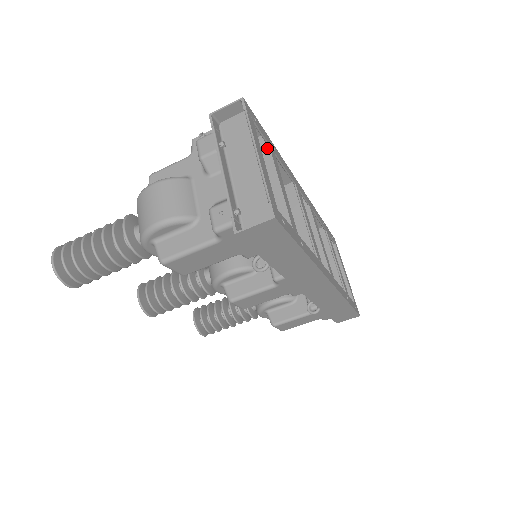
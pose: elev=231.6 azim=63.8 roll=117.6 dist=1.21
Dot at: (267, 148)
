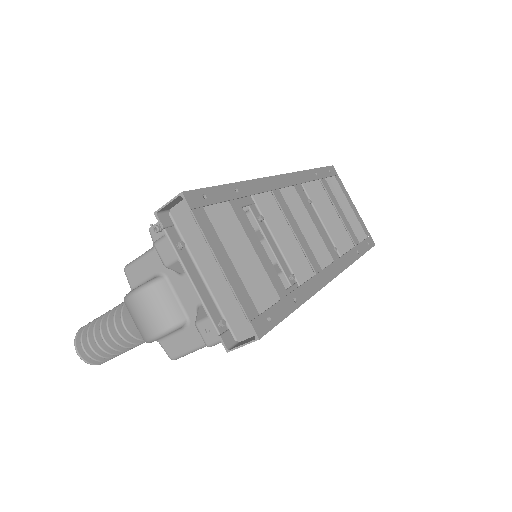
Dot at: (228, 207)
